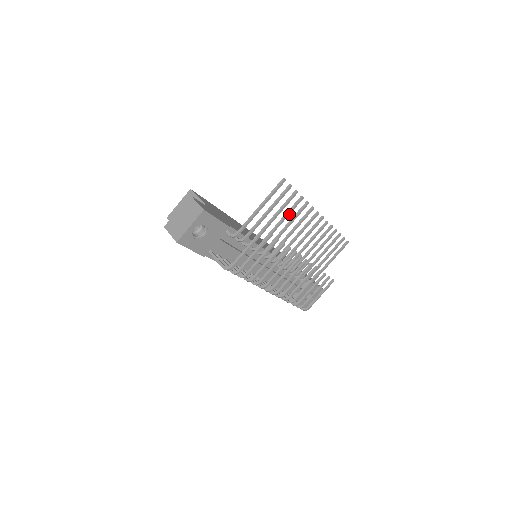
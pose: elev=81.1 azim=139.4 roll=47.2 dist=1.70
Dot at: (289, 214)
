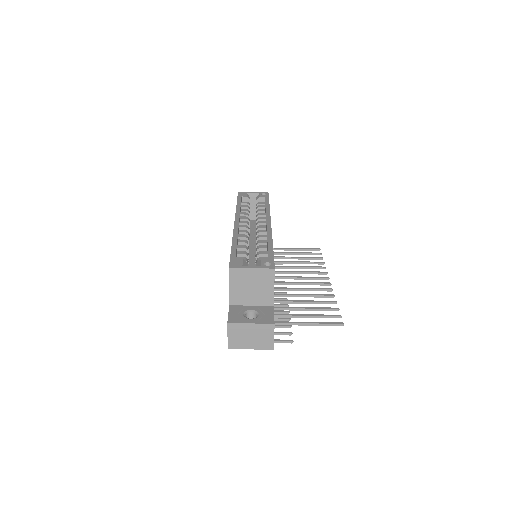
Dot at: (315, 303)
